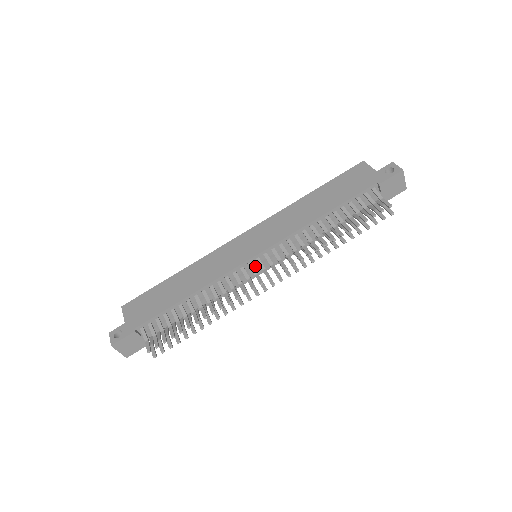
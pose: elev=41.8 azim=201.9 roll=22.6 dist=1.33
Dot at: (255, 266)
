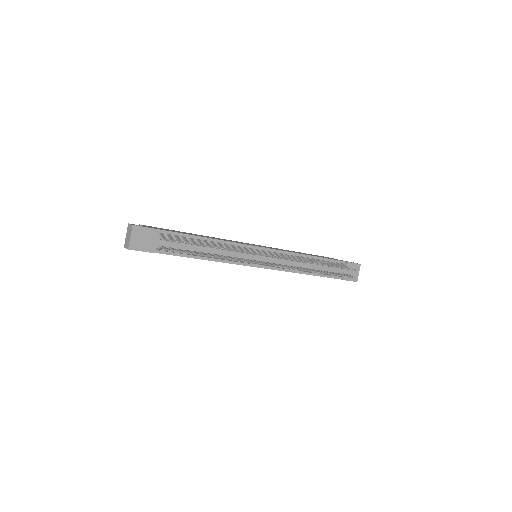
Dot at: (258, 255)
